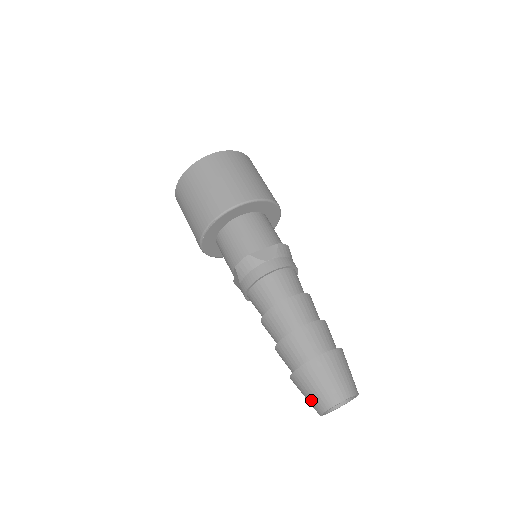
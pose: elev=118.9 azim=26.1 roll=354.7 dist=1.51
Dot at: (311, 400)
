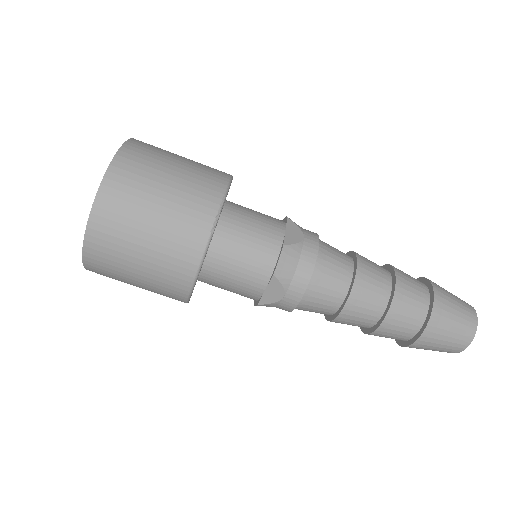
Dot at: occluded
